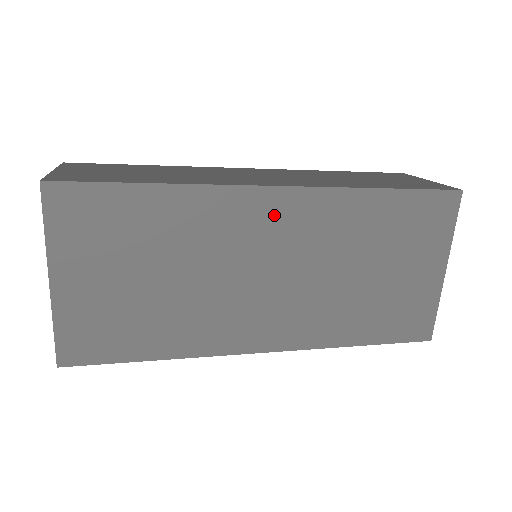
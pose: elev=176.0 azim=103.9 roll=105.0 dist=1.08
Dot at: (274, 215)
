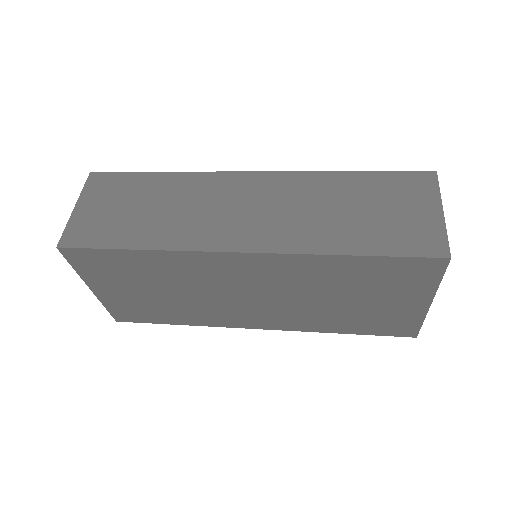
Dot at: (244, 267)
